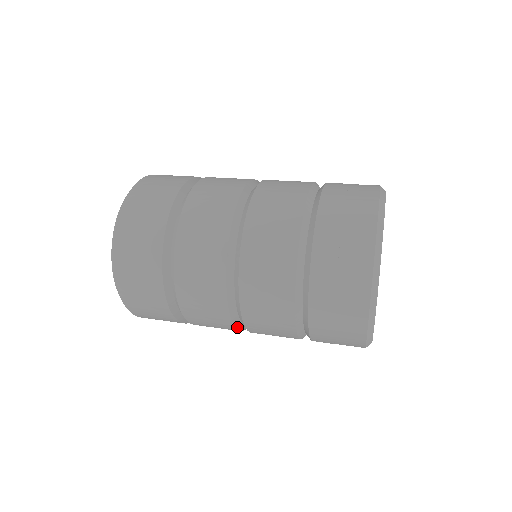
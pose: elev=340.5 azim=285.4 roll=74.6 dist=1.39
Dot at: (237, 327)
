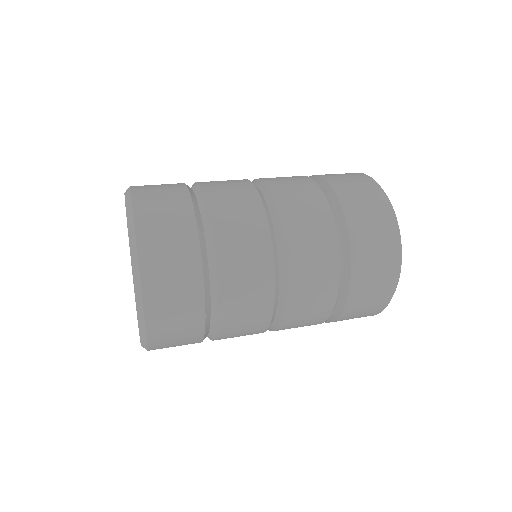
Dot at: (275, 289)
